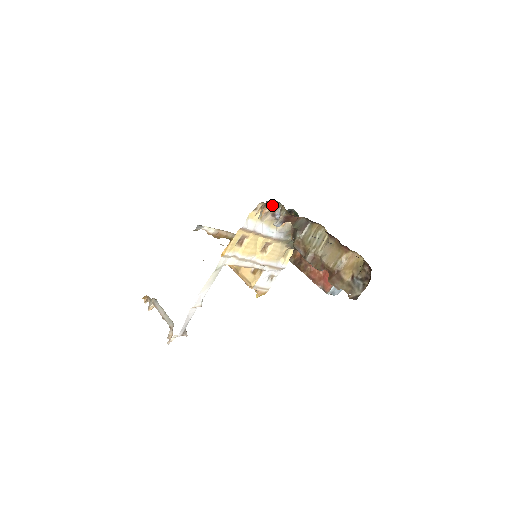
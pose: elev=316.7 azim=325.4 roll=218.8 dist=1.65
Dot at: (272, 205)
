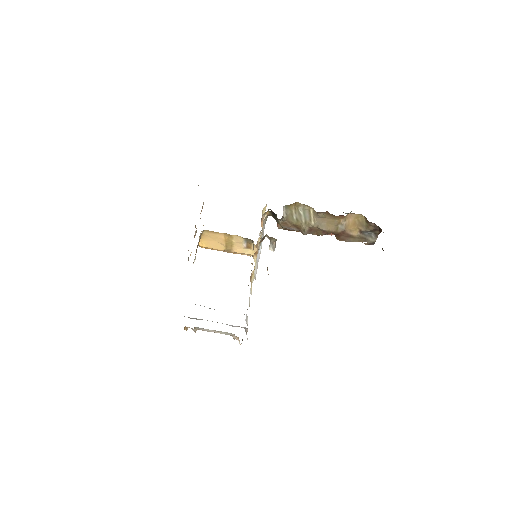
Dot at: (259, 242)
